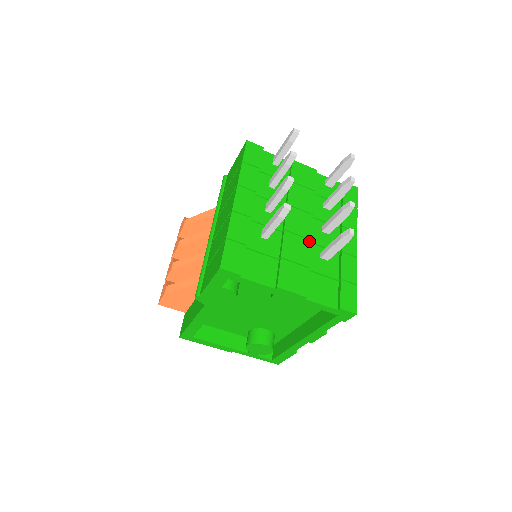
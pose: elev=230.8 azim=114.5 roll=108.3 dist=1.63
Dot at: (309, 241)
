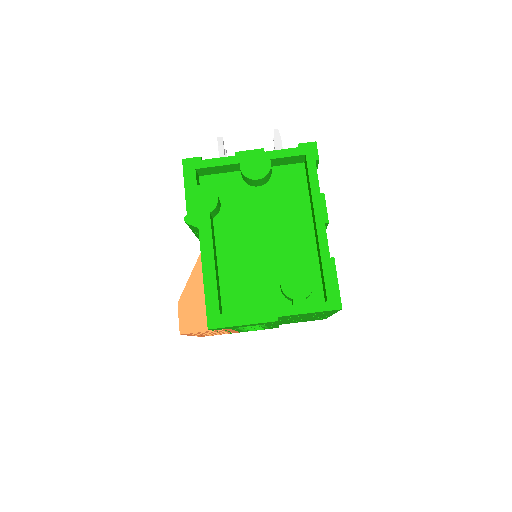
Dot at: occluded
